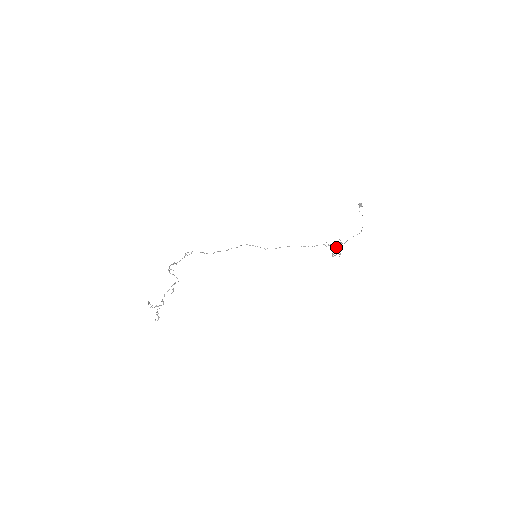
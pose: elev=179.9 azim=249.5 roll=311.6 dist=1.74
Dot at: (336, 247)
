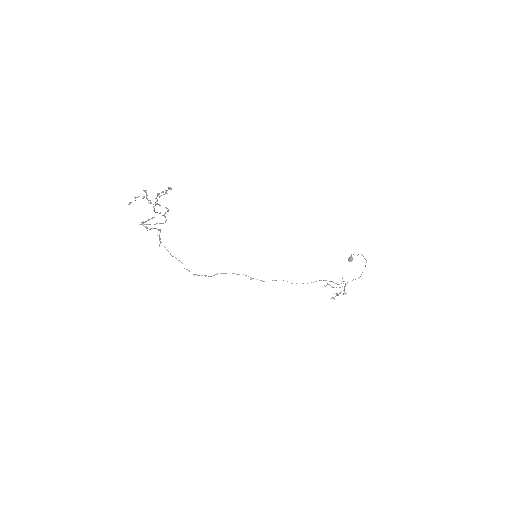
Dot at: (339, 284)
